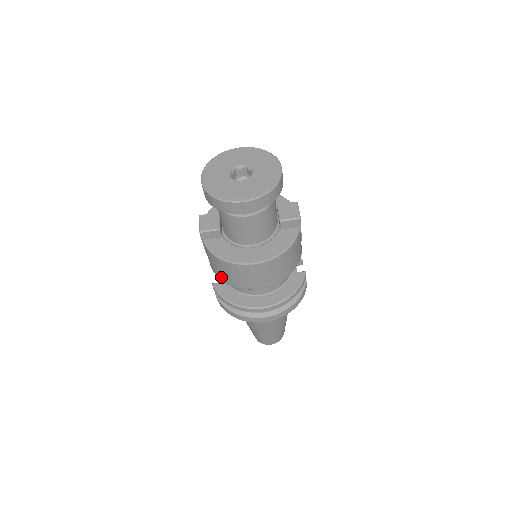
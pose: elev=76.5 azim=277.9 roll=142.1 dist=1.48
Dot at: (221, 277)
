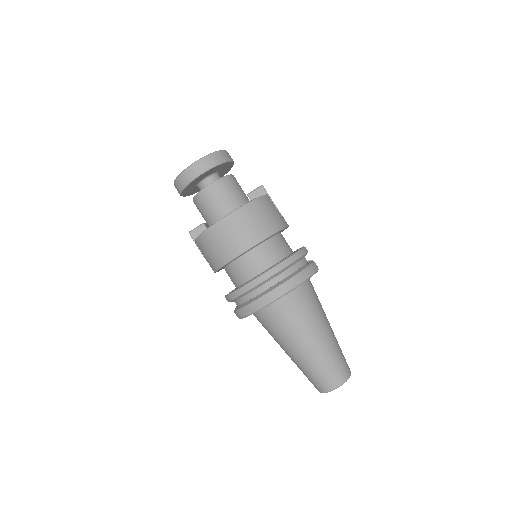
Dot at: (216, 263)
